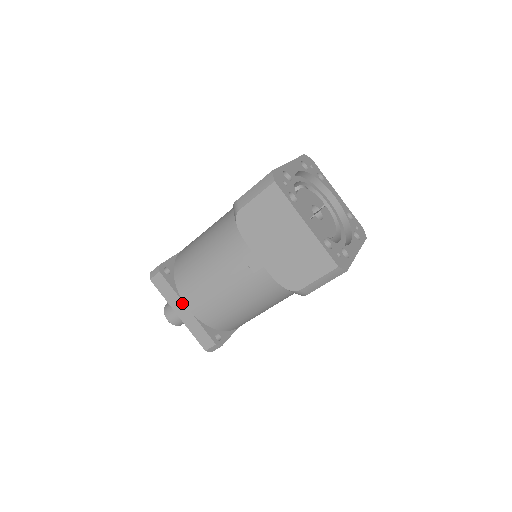
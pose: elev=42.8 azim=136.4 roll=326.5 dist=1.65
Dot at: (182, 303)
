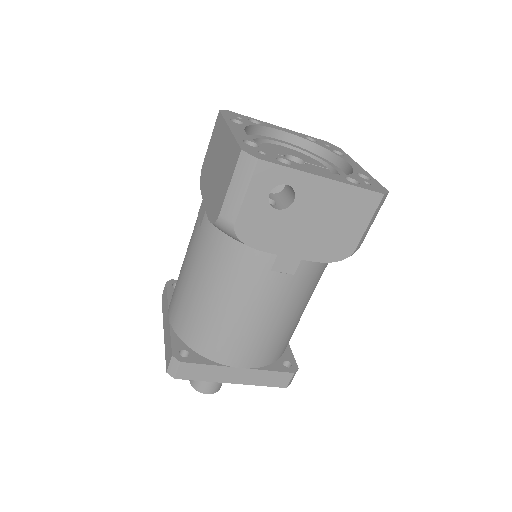
Dot at: (168, 311)
